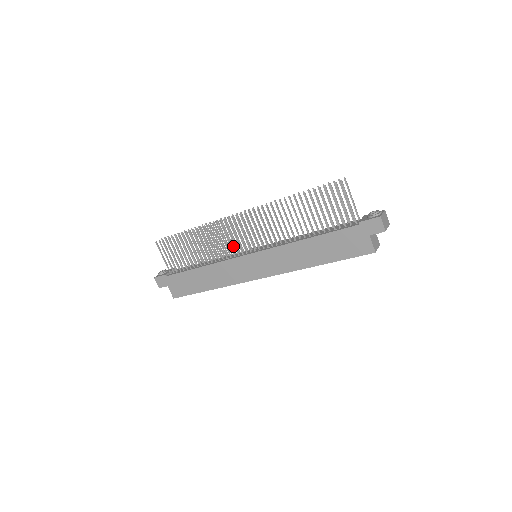
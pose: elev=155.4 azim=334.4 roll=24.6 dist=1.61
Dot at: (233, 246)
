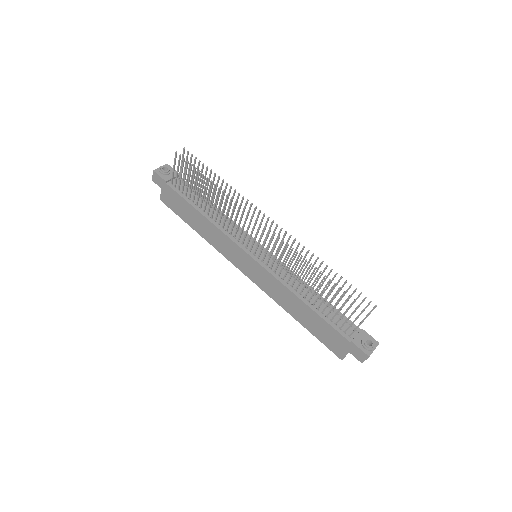
Dot at: (244, 226)
